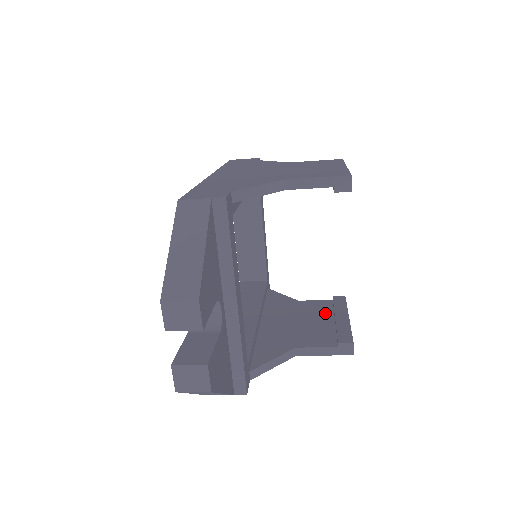
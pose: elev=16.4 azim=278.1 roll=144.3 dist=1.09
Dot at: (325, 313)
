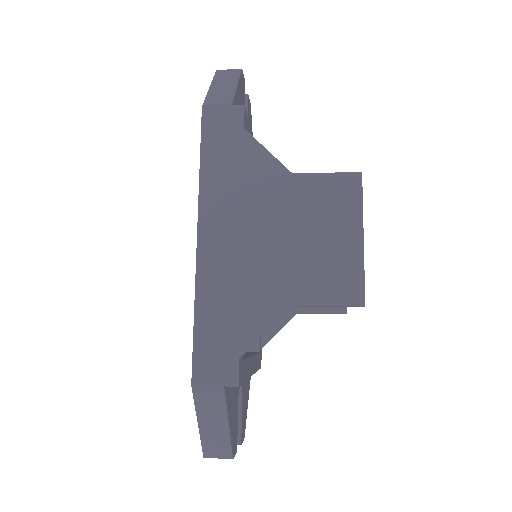
Dot at: occluded
